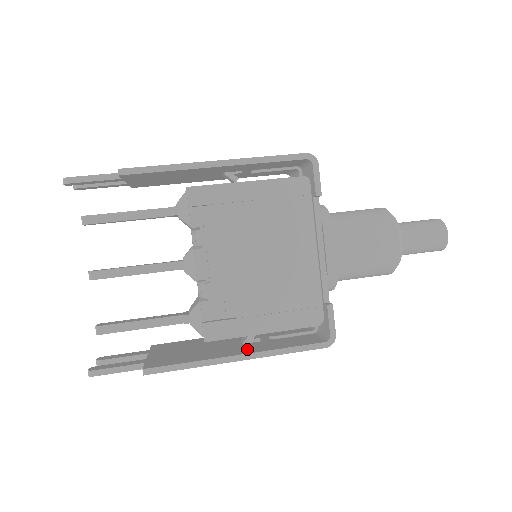
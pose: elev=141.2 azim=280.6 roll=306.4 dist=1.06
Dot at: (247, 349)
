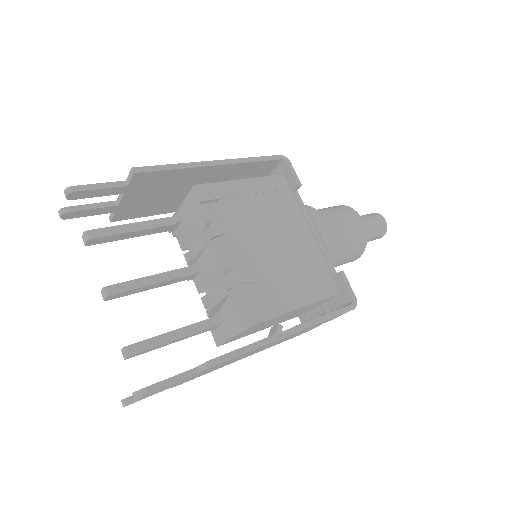
Dot at: occluded
